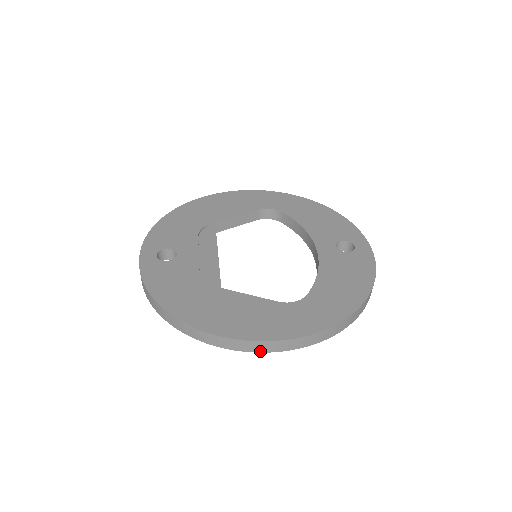
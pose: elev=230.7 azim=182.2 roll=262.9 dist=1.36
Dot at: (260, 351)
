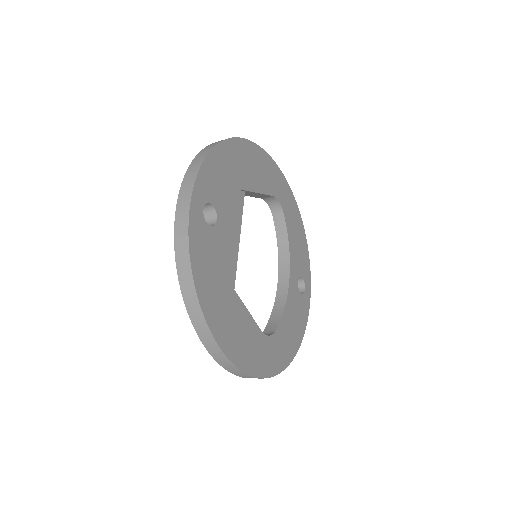
Dot at: (234, 373)
